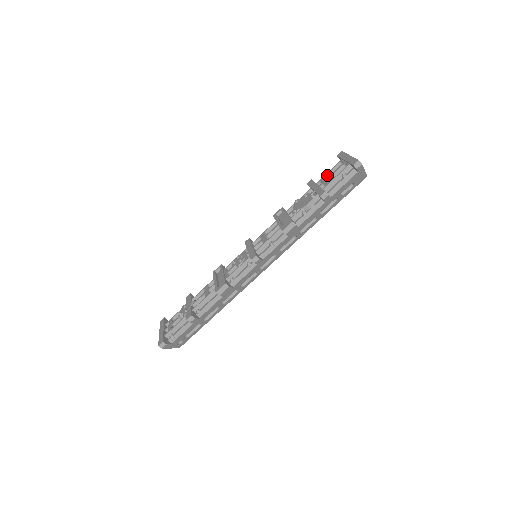
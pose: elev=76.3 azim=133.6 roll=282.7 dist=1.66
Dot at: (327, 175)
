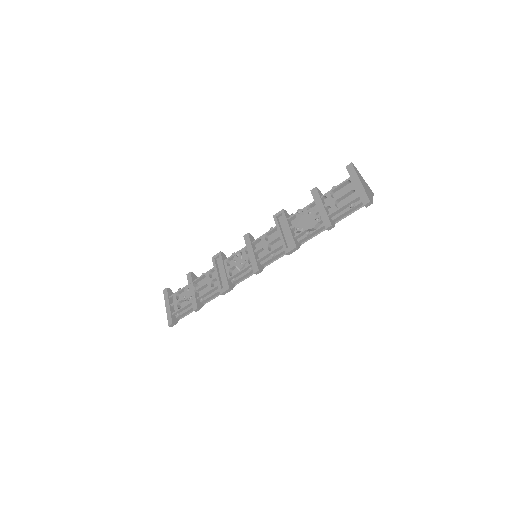
Dot at: (333, 190)
